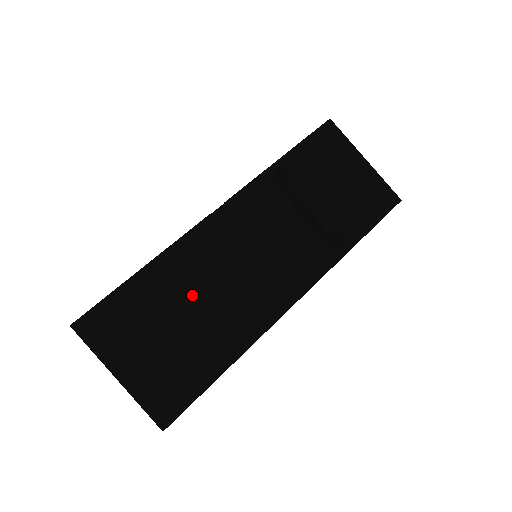
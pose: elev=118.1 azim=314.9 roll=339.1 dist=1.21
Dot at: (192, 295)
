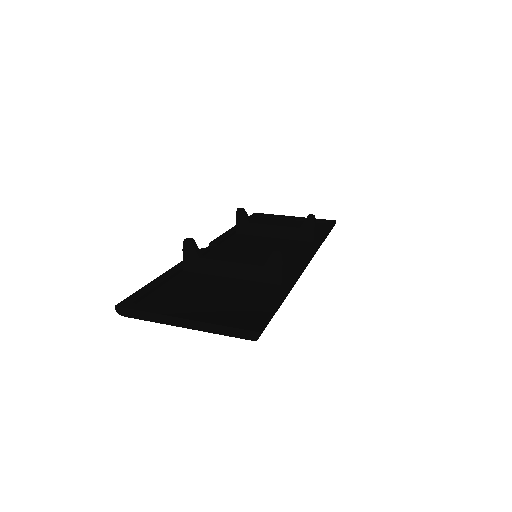
Dot at: (219, 273)
